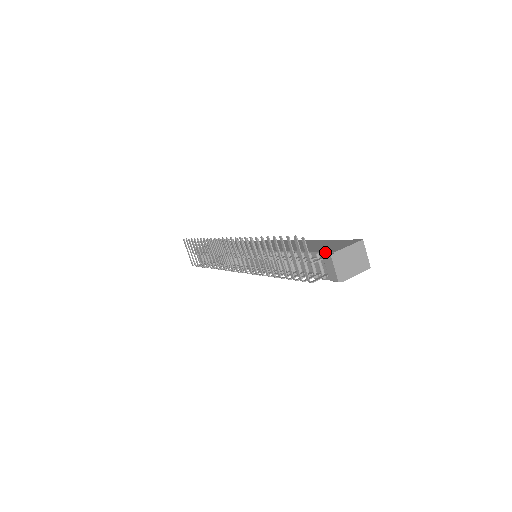
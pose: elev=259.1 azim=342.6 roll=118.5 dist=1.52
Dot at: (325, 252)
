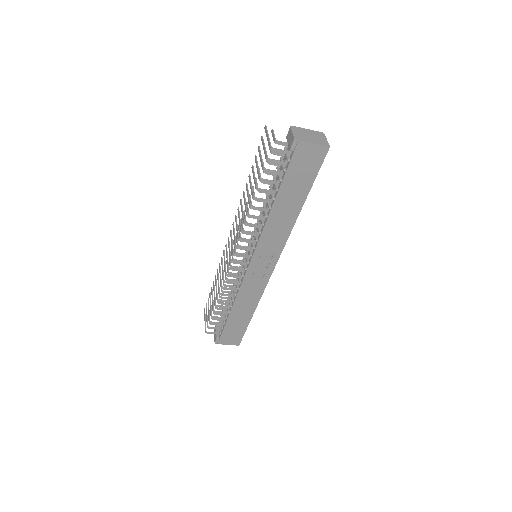
Dot at: occluded
